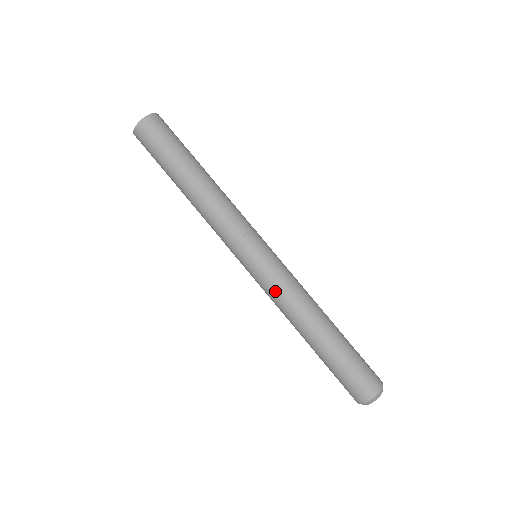
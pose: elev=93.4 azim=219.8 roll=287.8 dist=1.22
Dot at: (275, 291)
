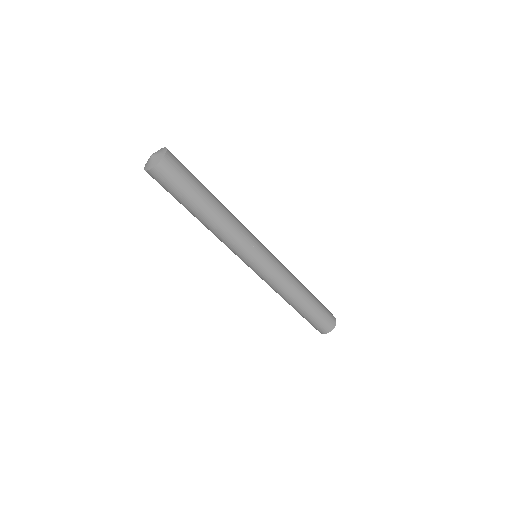
Dot at: (268, 283)
